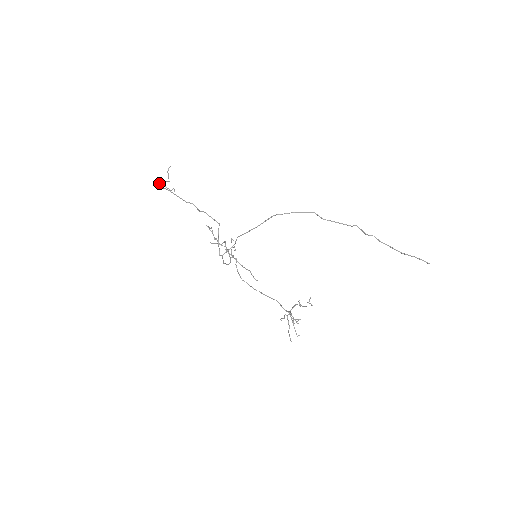
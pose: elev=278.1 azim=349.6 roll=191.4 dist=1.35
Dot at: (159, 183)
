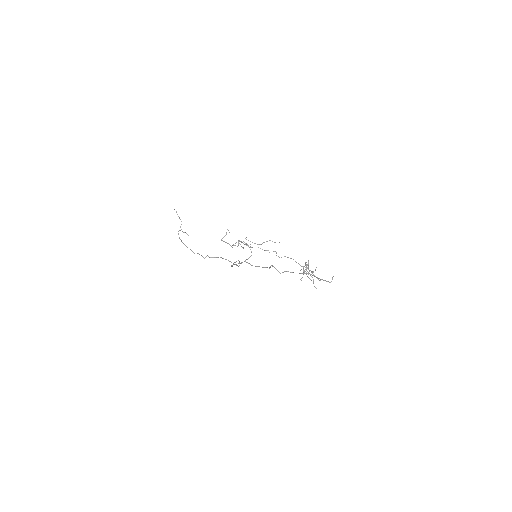
Dot at: occluded
